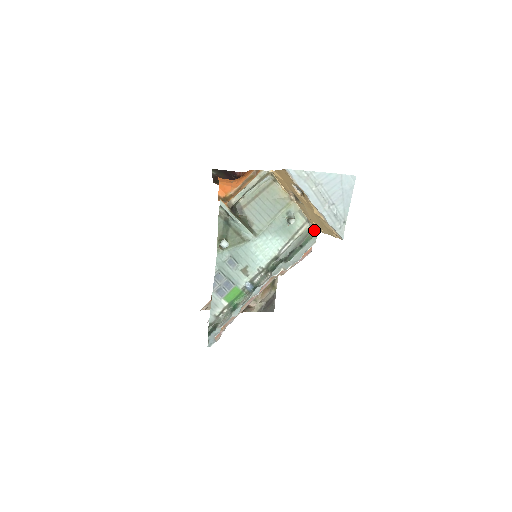
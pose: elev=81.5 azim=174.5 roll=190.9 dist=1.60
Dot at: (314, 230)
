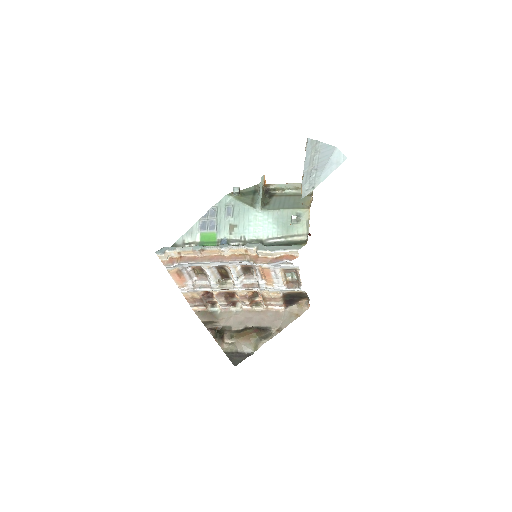
Dot at: (306, 242)
